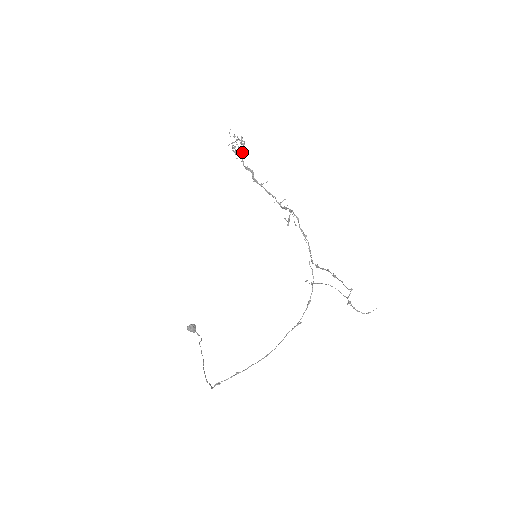
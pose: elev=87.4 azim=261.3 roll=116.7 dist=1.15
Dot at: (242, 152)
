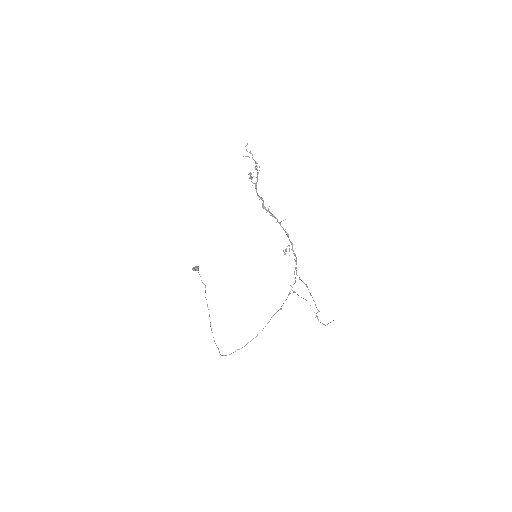
Dot at: occluded
